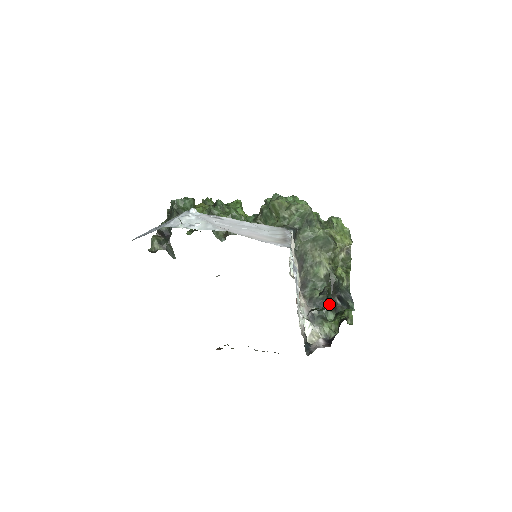
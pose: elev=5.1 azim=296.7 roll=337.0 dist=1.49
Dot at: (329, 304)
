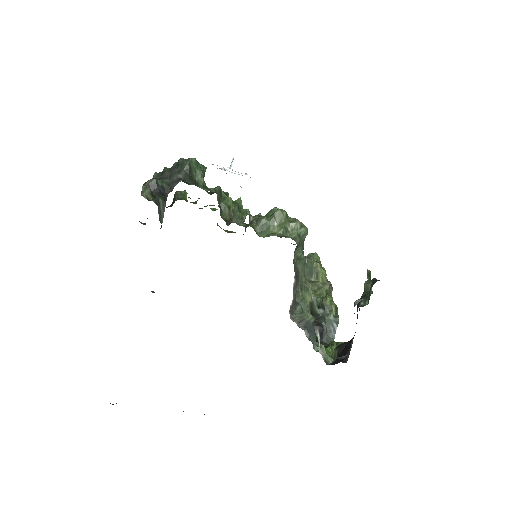
Dot at: (315, 333)
